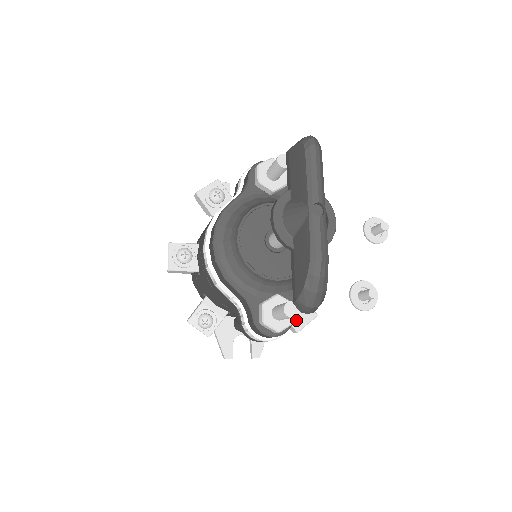
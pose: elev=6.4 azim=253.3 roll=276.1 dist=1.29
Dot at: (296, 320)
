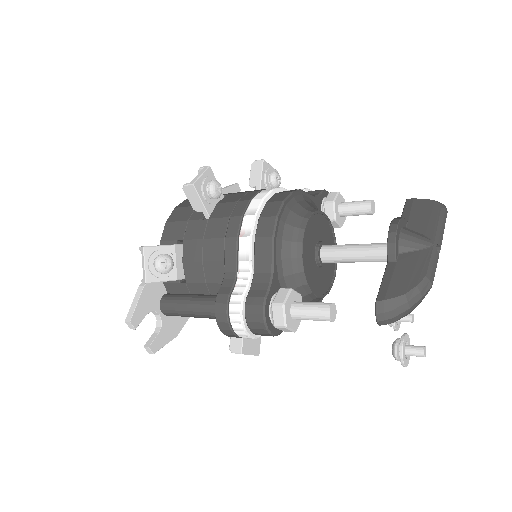
Dot at: (247, 341)
